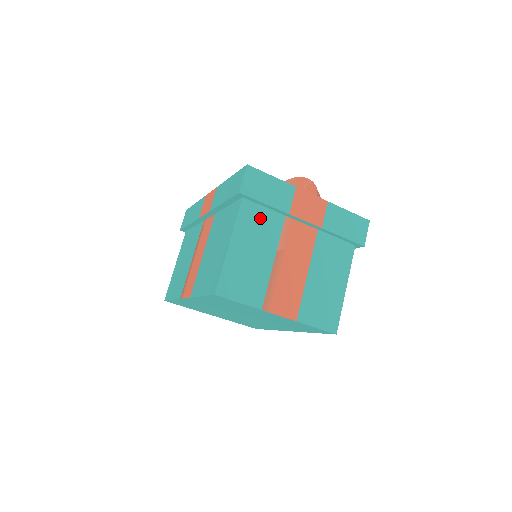
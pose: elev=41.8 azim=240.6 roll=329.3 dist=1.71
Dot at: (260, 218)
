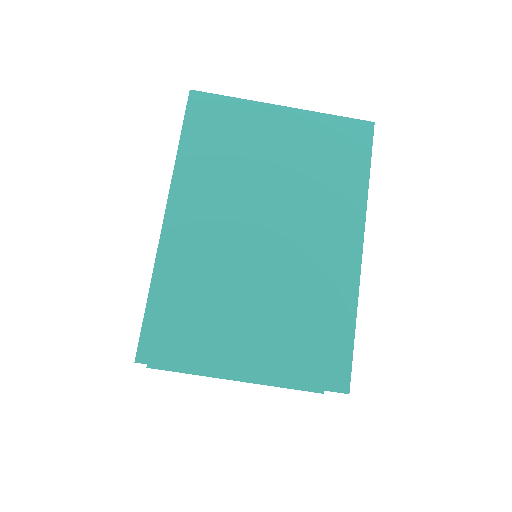
Dot at: occluded
